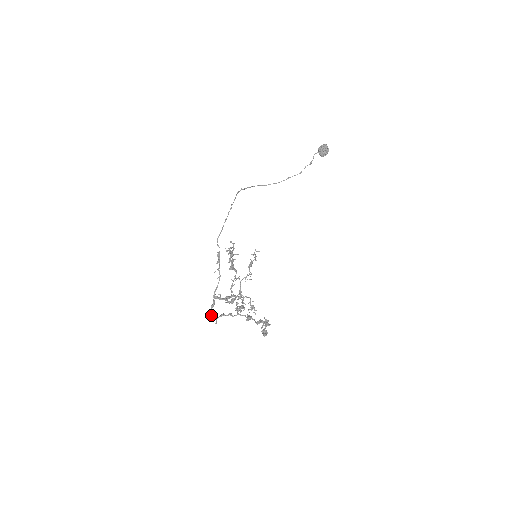
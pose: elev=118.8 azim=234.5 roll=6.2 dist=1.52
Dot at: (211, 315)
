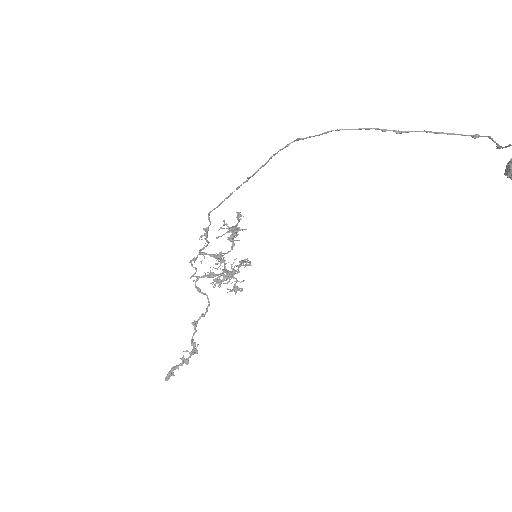
Dot at: (191, 265)
